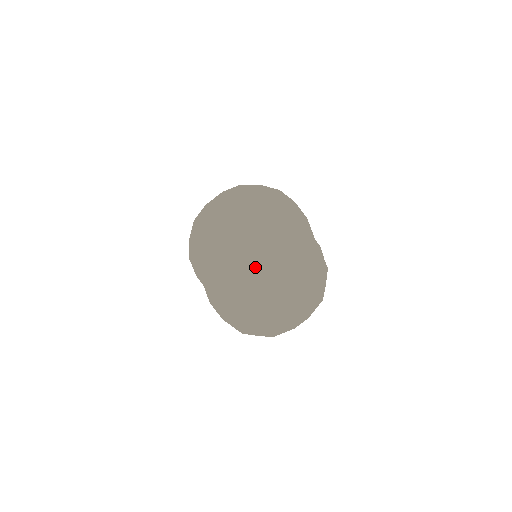
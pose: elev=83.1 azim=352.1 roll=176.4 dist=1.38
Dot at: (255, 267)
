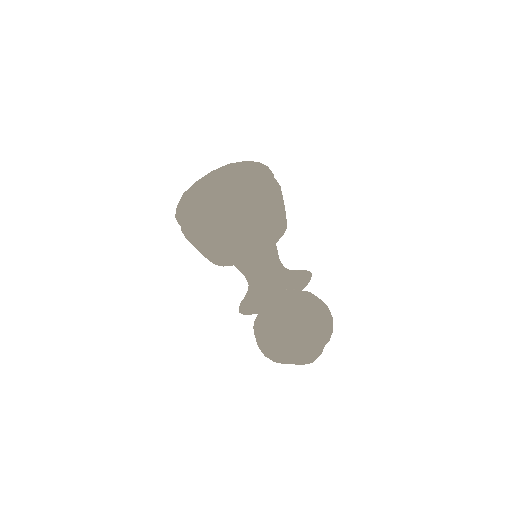
Dot at: (306, 358)
